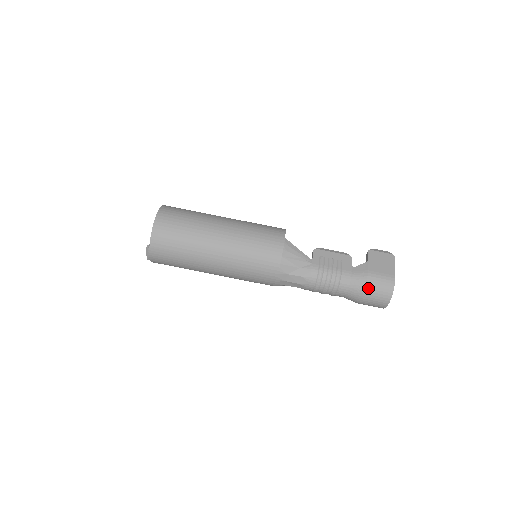
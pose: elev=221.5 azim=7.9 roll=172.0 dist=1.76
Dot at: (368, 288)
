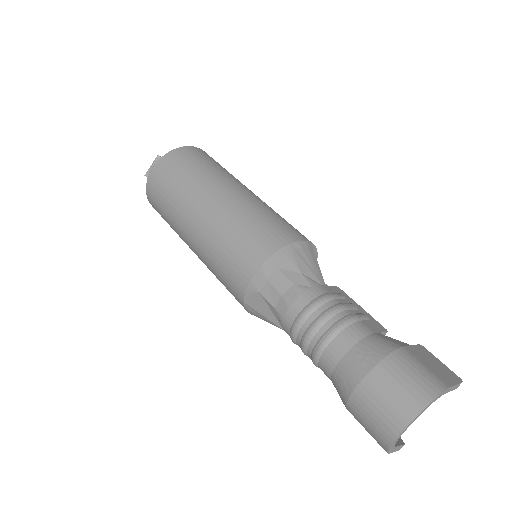
Dot at: (388, 363)
